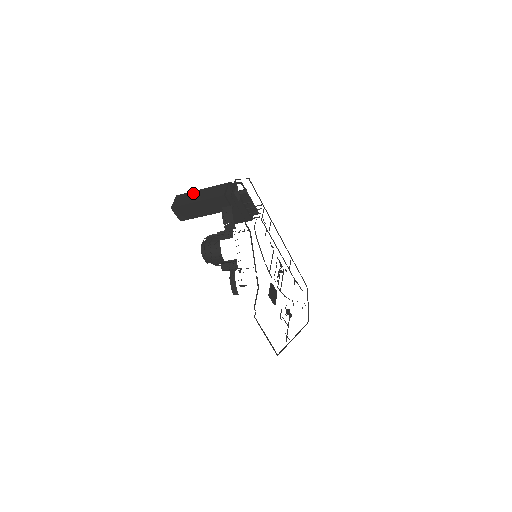
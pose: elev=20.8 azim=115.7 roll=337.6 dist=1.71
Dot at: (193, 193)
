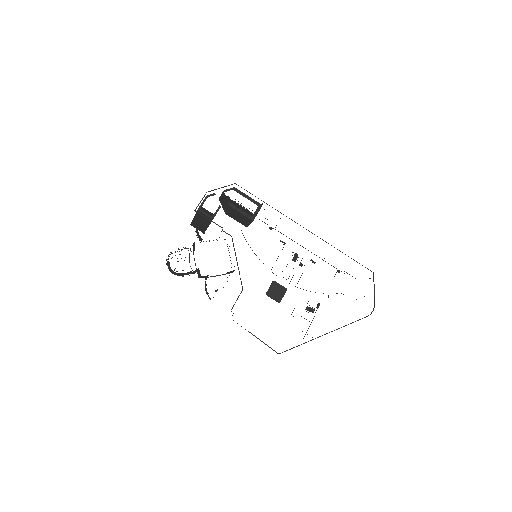
Dot at: occluded
